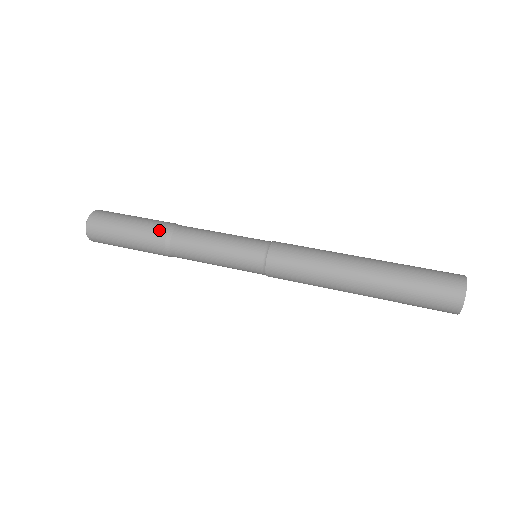
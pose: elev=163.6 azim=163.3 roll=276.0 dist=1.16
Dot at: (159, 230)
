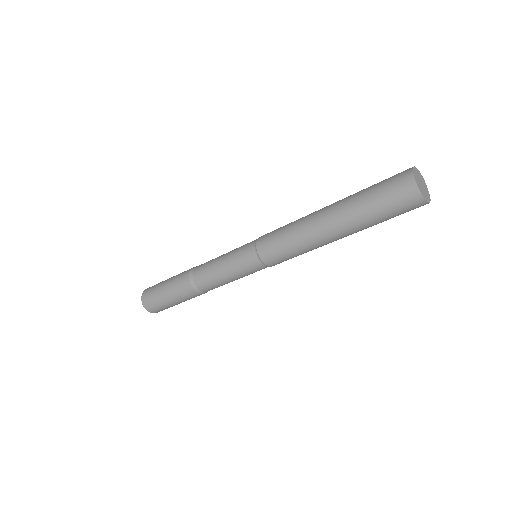
Dot at: (184, 281)
